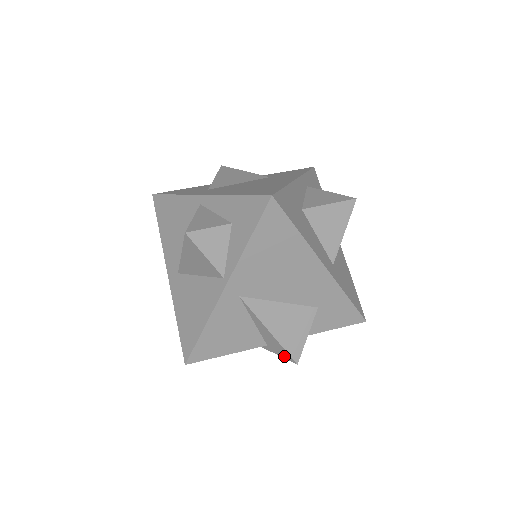
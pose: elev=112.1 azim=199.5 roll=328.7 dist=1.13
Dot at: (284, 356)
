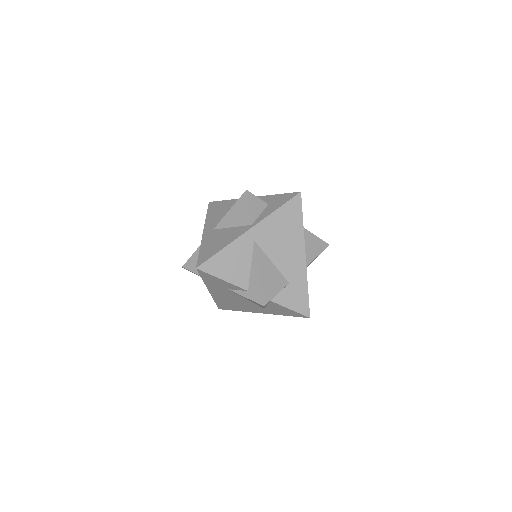
Dot at: (257, 299)
